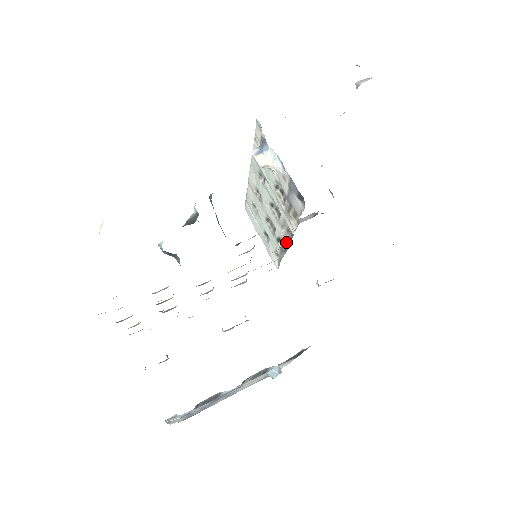
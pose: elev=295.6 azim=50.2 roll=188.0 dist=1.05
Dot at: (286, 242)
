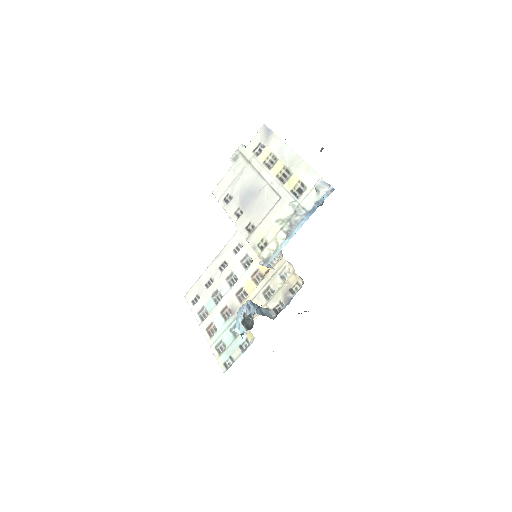
Dot at: occluded
